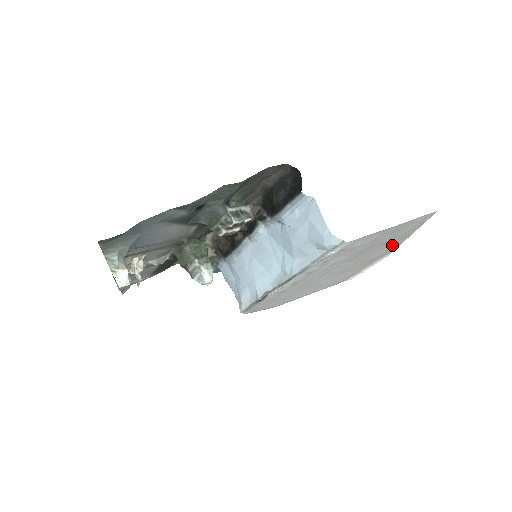
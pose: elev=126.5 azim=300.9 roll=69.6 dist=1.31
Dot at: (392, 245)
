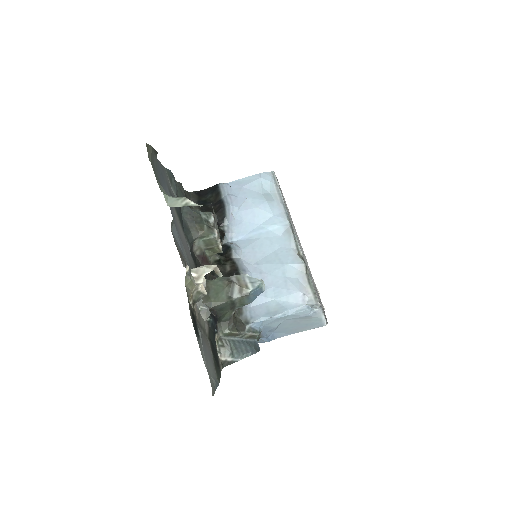
Dot at: occluded
